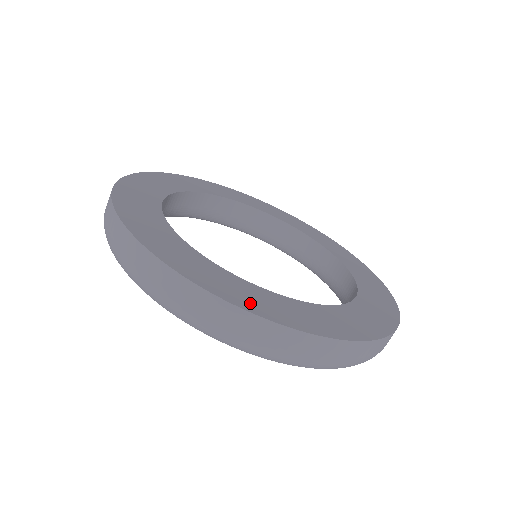
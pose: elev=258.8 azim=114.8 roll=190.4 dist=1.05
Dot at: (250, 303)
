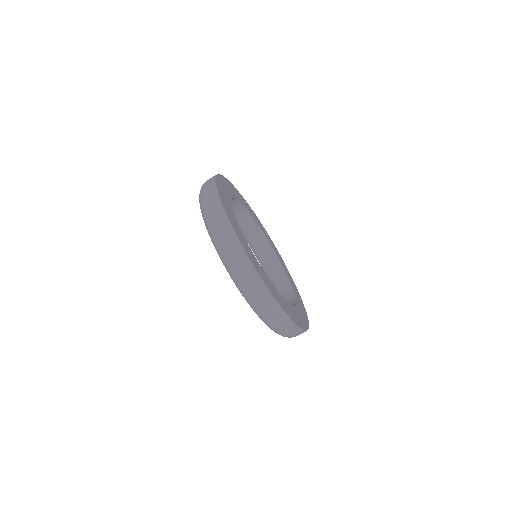
Dot at: (246, 249)
